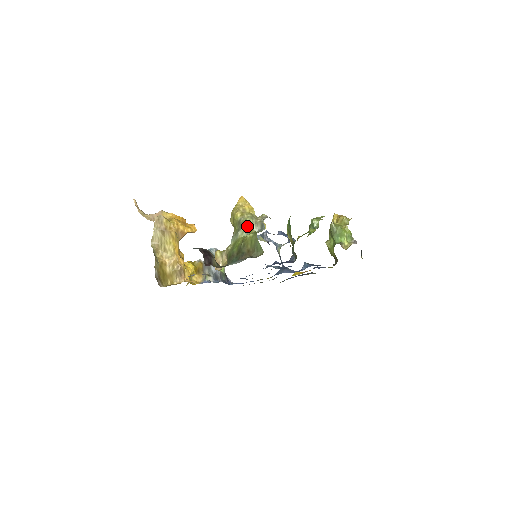
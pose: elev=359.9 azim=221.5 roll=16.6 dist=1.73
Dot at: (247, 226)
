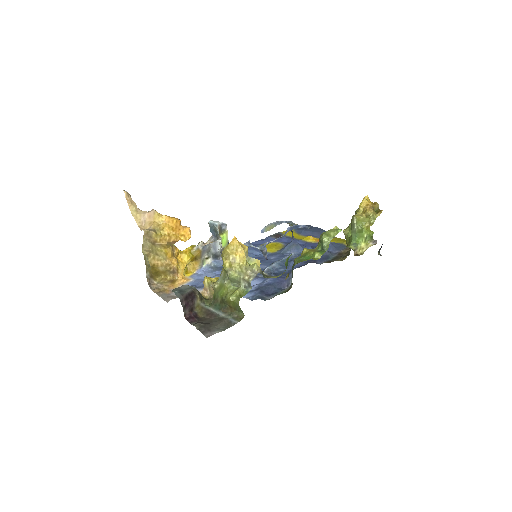
Dot at: (234, 280)
